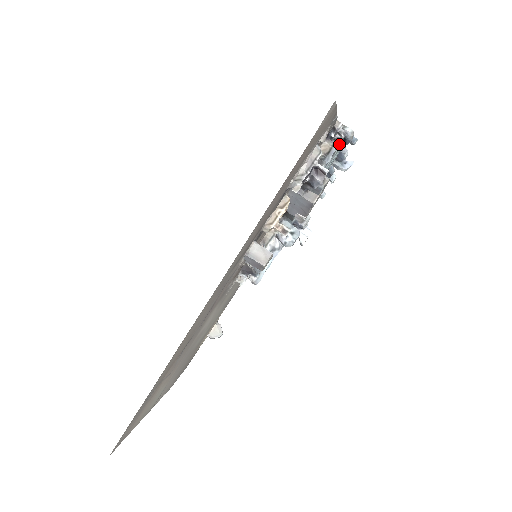
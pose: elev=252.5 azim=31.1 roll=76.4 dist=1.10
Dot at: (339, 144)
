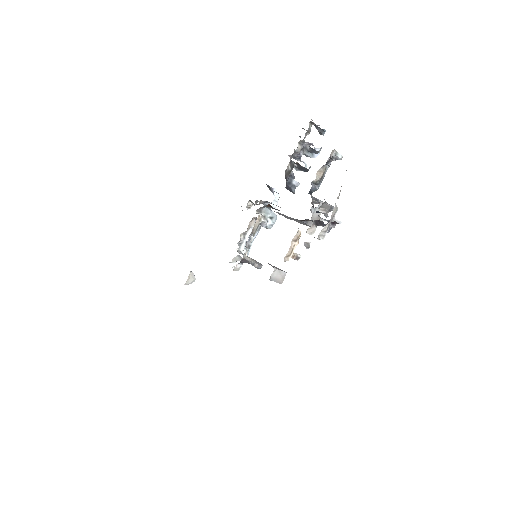
Dot at: (329, 166)
